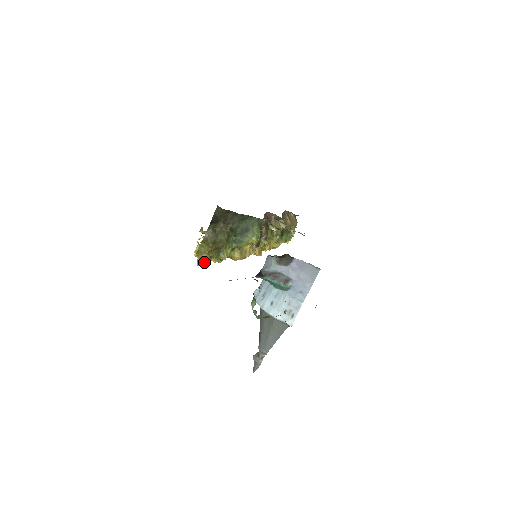
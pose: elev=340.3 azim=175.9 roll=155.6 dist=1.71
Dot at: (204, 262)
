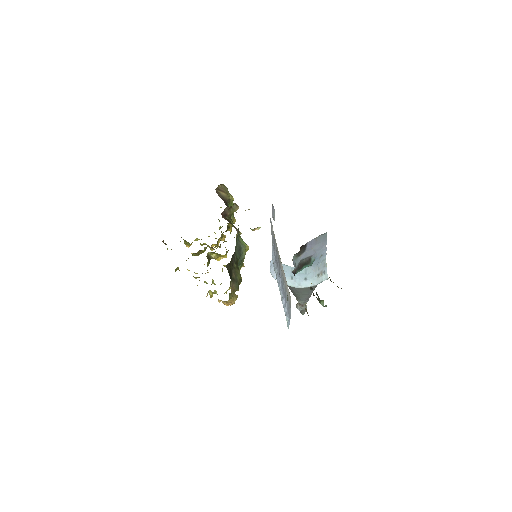
Dot at: occluded
